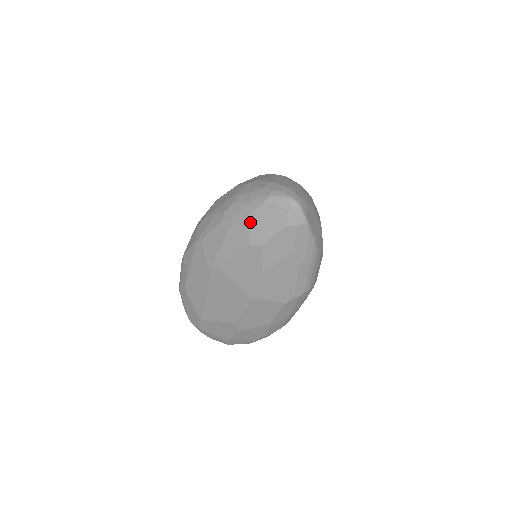
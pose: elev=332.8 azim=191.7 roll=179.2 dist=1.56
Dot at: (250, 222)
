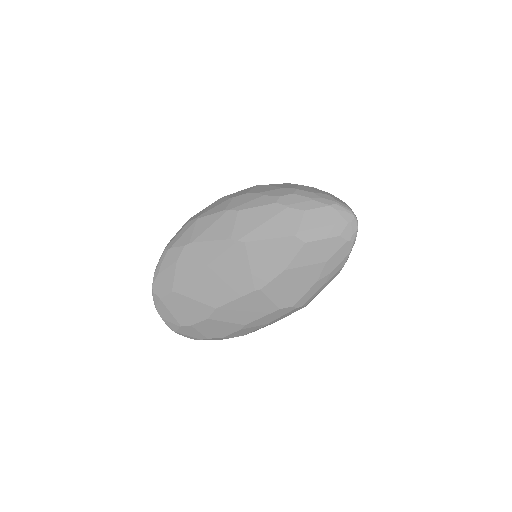
Dot at: (307, 216)
